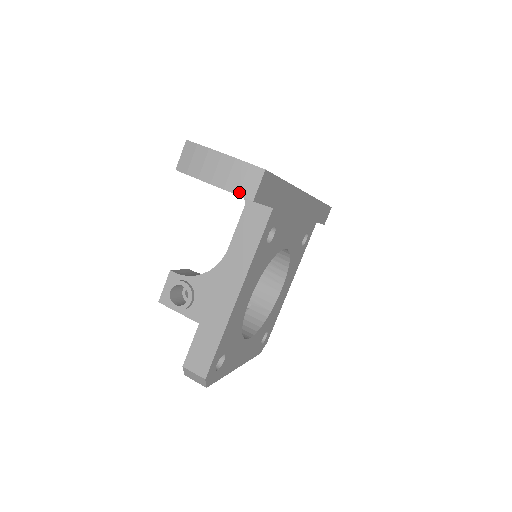
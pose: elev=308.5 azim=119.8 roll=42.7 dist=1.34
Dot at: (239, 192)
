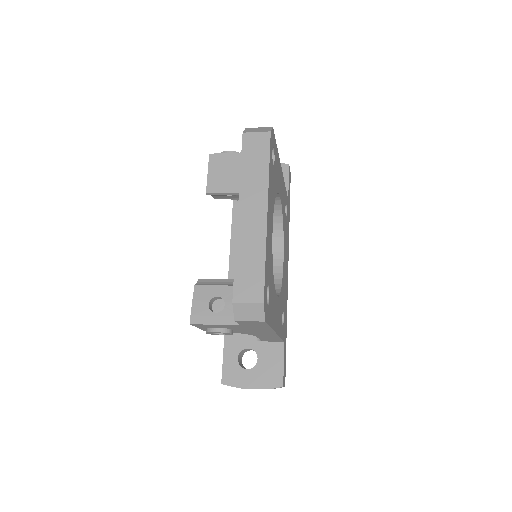
Dot at: occluded
